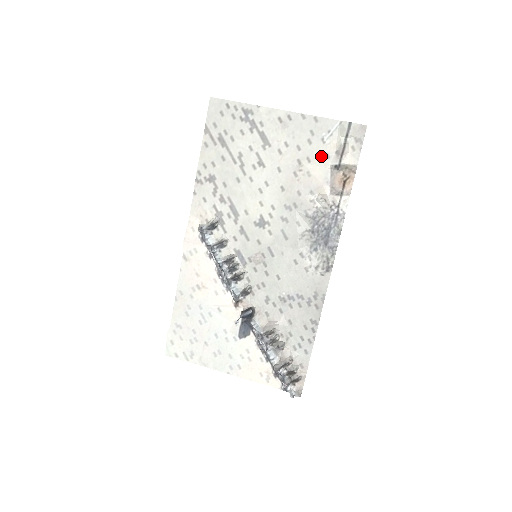
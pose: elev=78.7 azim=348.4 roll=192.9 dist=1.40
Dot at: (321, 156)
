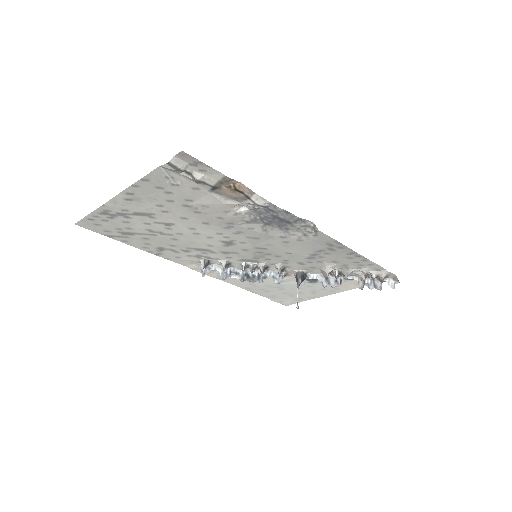
Dot at: (192, 192)
